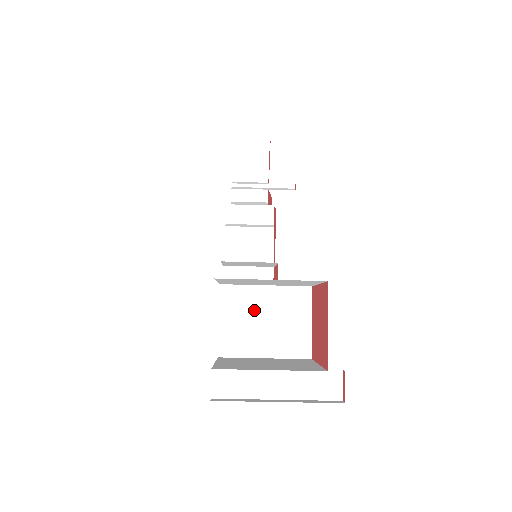
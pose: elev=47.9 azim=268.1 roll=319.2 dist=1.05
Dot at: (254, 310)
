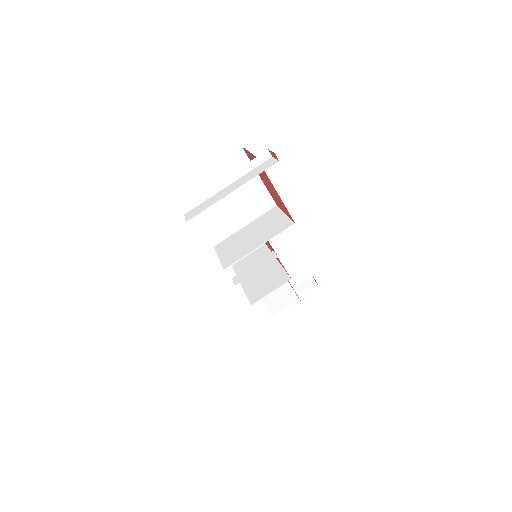
Dot at: (241, 238)
